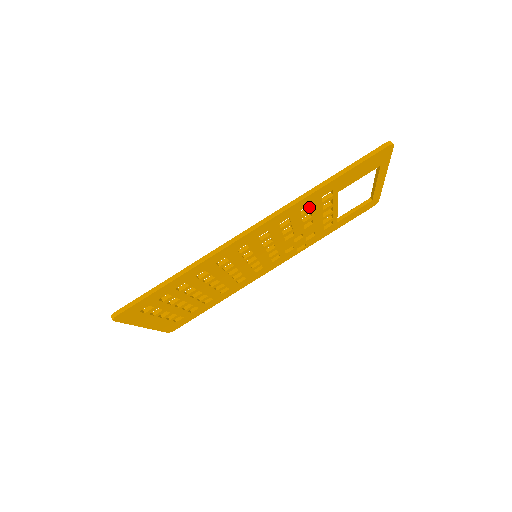
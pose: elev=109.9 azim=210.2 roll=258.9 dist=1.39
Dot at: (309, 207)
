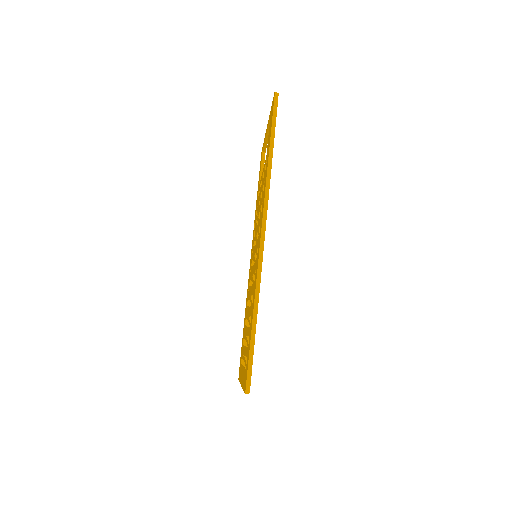
Dot at: occluded
